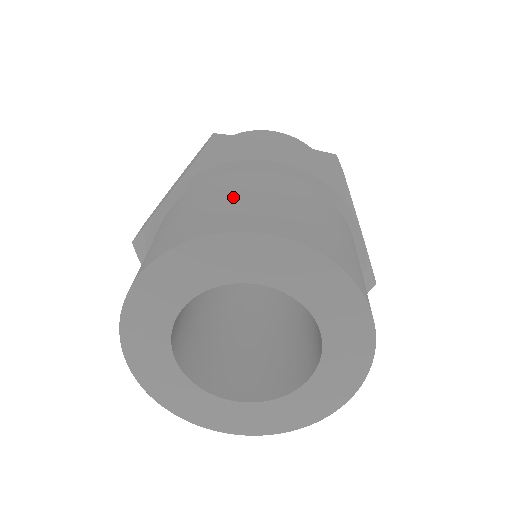
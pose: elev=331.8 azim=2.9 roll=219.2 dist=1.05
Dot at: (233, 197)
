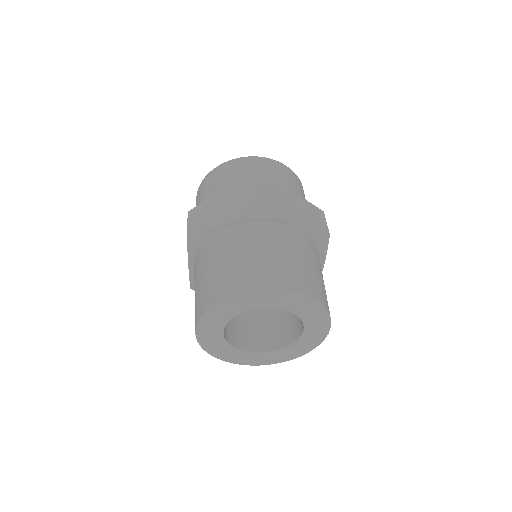
Dot at: (282, 254)
